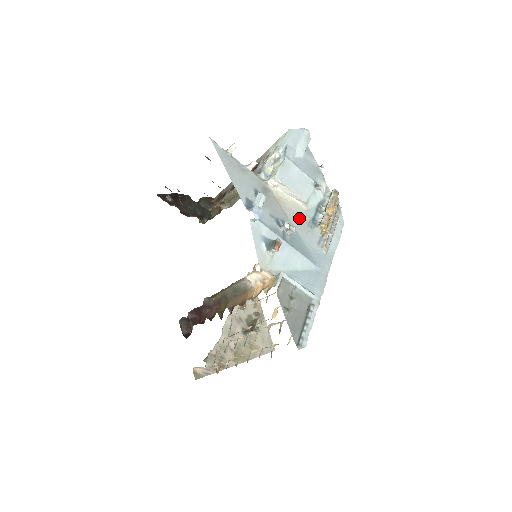
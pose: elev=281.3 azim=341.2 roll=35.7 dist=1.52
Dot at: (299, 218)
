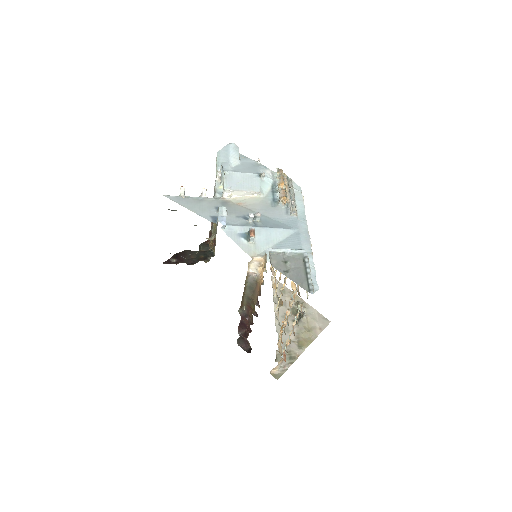
Dot at: (262, 206)
